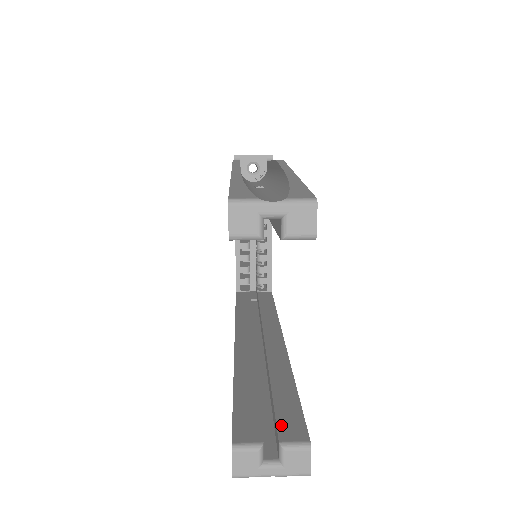
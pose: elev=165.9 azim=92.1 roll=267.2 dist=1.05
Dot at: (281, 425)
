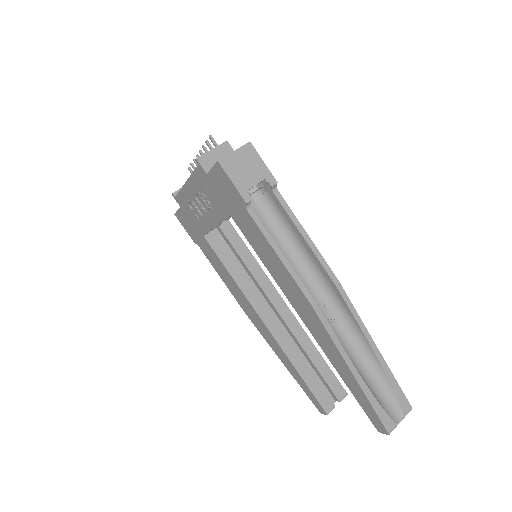
Dot at: (334, 391)
